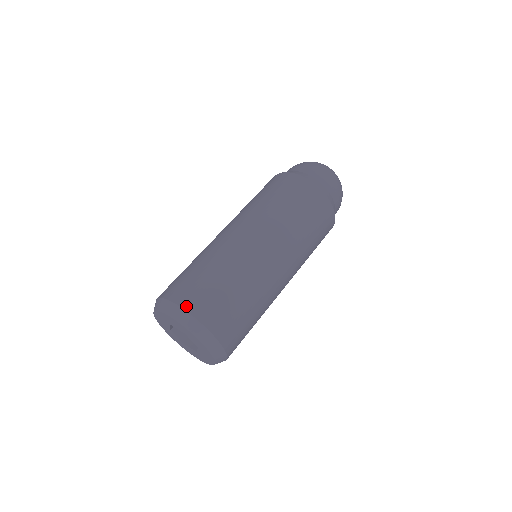
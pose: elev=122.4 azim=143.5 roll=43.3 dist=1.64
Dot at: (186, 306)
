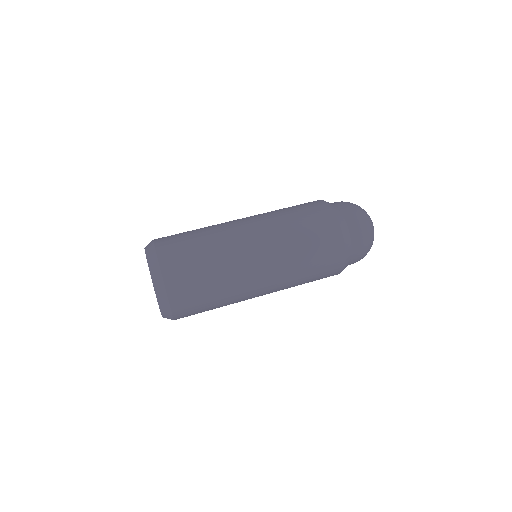
Dot at: (157, 240)
